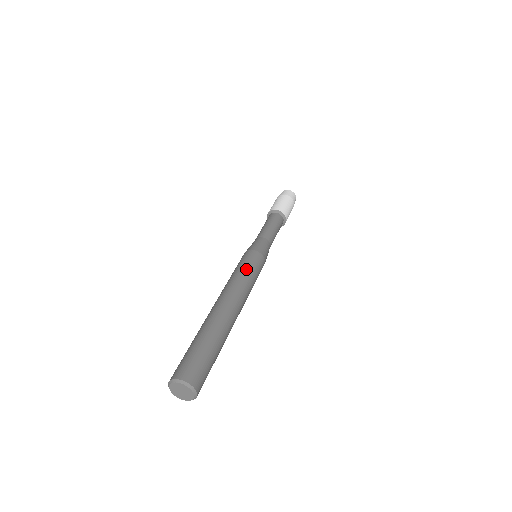
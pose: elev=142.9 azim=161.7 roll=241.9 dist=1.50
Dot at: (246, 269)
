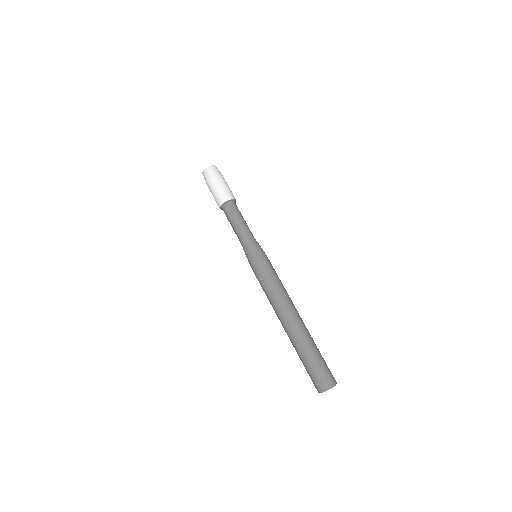
Dot at: (270, 281)
